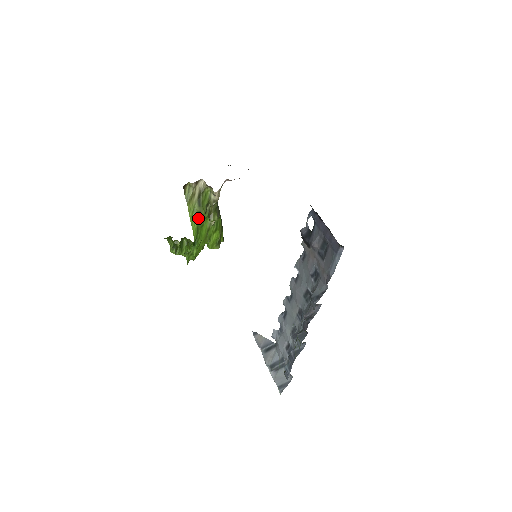
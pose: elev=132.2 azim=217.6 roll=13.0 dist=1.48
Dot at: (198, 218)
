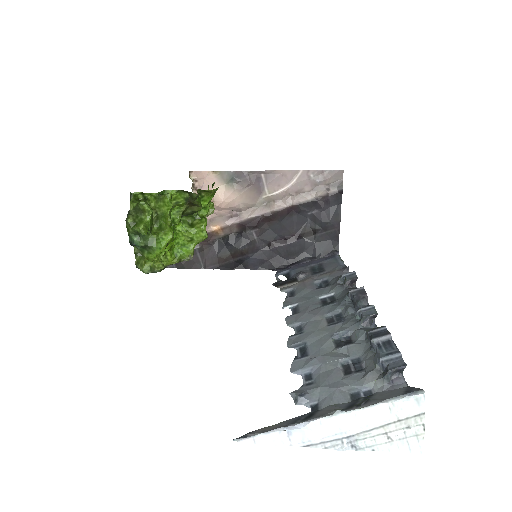
Dot at: occluded
